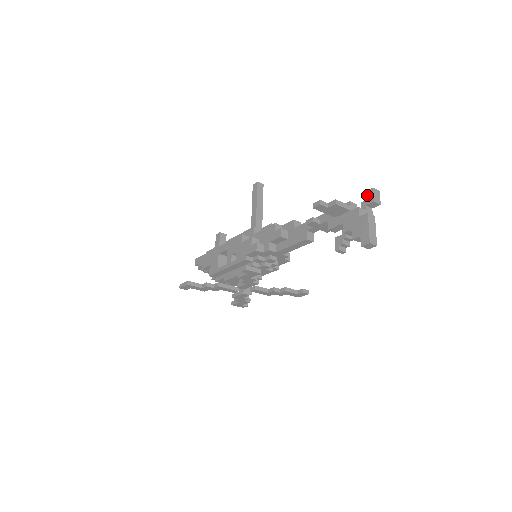
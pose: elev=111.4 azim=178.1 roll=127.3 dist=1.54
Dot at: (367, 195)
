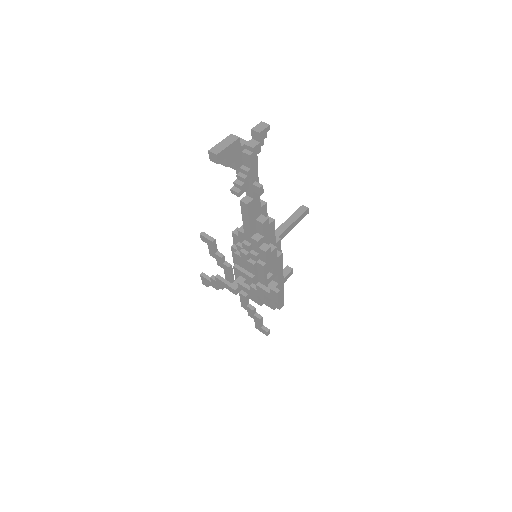
Dot at: occluded
